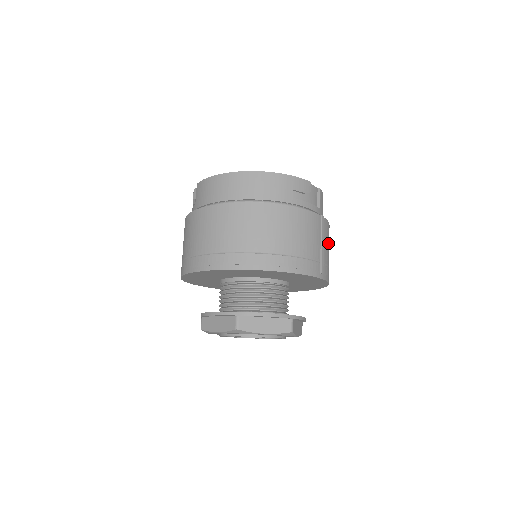
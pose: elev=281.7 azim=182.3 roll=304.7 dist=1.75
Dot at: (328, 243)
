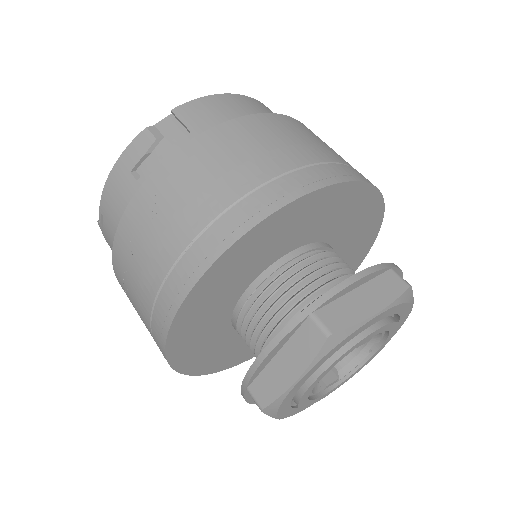
Dot at: occluded
